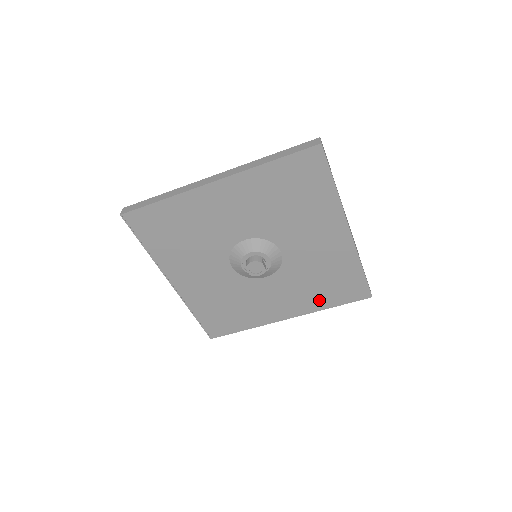
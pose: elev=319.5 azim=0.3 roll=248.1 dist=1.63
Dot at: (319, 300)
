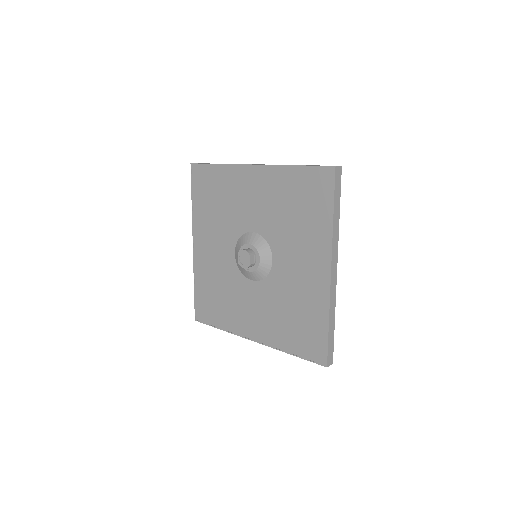
Dot at: (283, 337)
